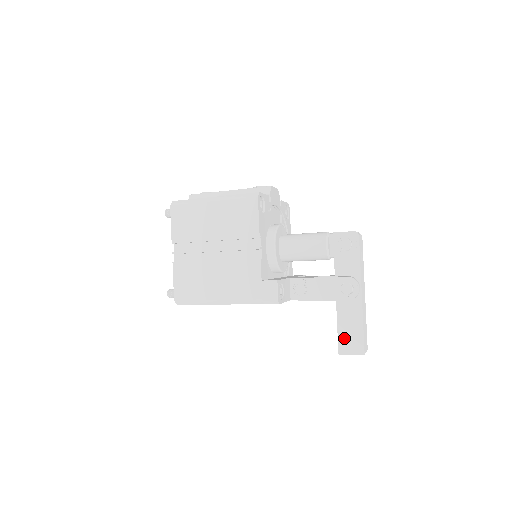
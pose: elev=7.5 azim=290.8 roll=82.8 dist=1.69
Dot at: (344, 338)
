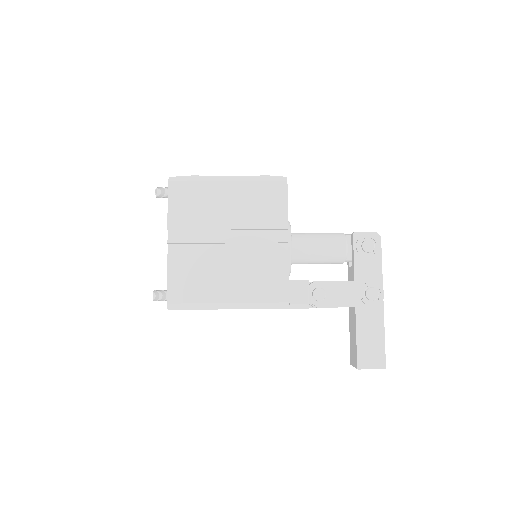
Dot at: (364, 350)
